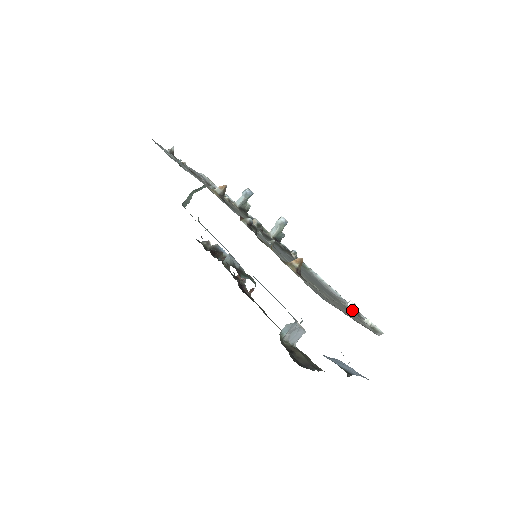
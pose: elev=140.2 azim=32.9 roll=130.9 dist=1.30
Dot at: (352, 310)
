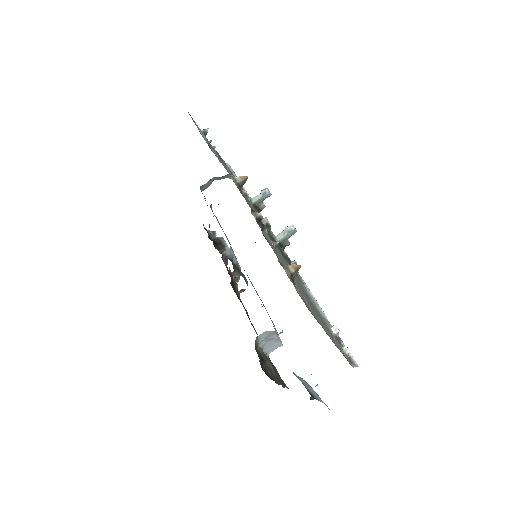
Dot at: (334, 334)
